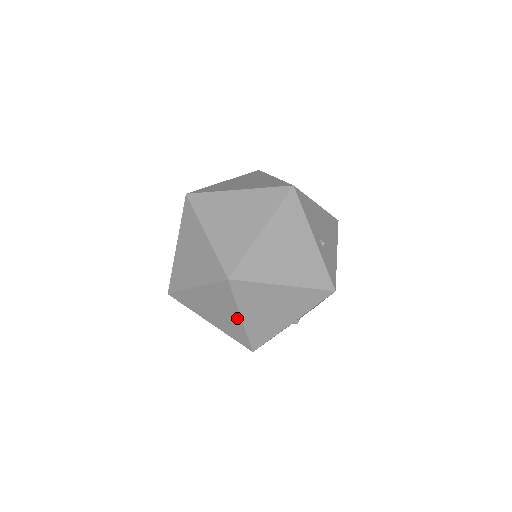
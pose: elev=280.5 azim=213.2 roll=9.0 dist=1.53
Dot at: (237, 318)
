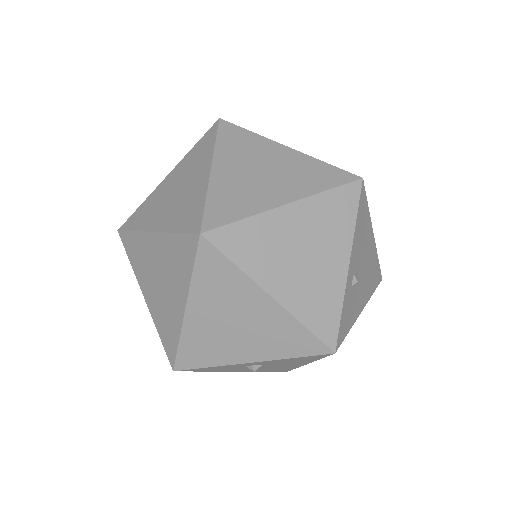
Dot at: (180, 306)
